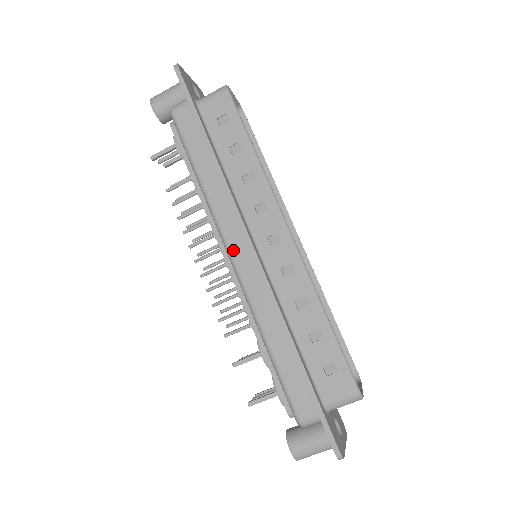
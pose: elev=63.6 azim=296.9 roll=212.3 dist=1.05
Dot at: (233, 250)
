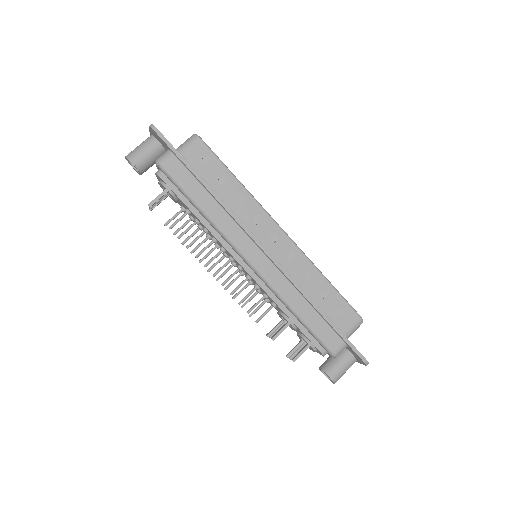
Dot at: (249, 255)
